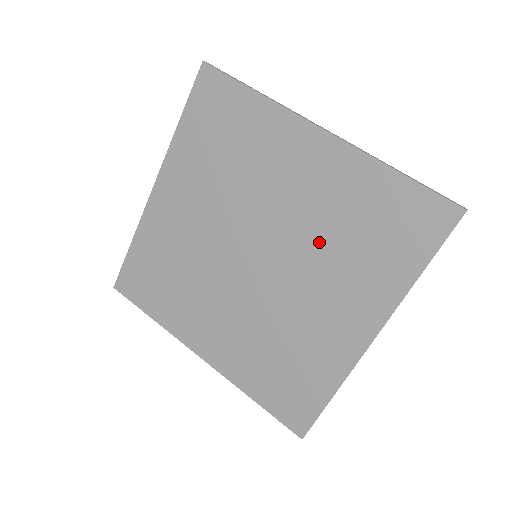
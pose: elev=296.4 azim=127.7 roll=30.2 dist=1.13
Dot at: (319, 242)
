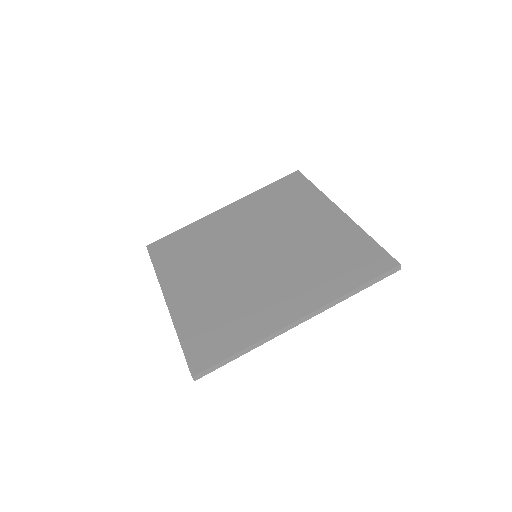
Dot at: (302, 257)
